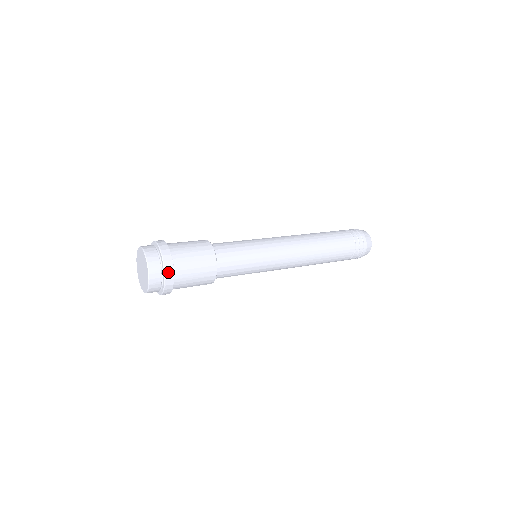
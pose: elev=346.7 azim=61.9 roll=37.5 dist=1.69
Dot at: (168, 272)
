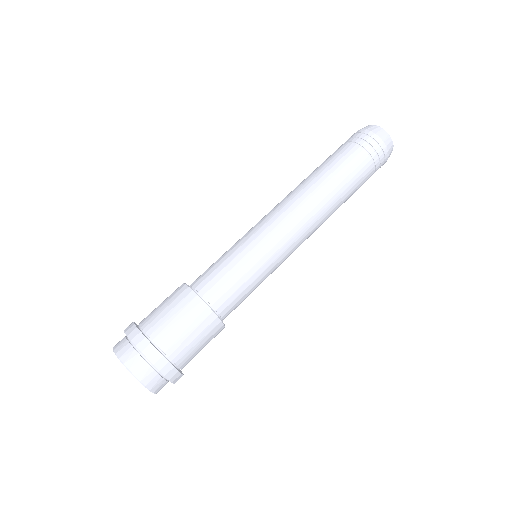
Dot at: (175, 378)
